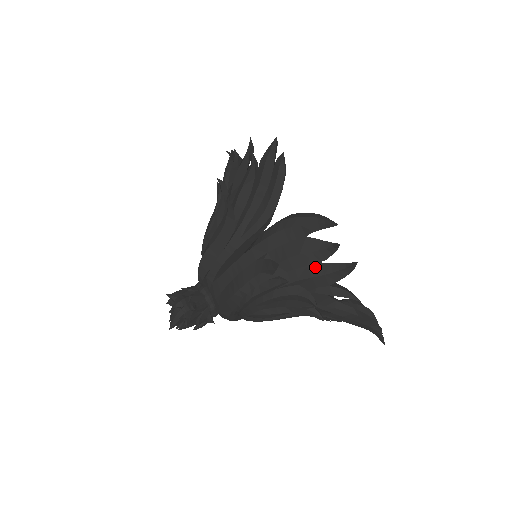
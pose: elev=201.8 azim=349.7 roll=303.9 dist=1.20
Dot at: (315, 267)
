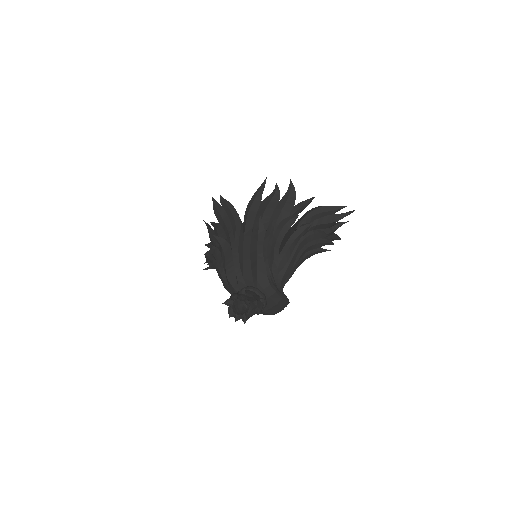
Dot at: (279, 205)
